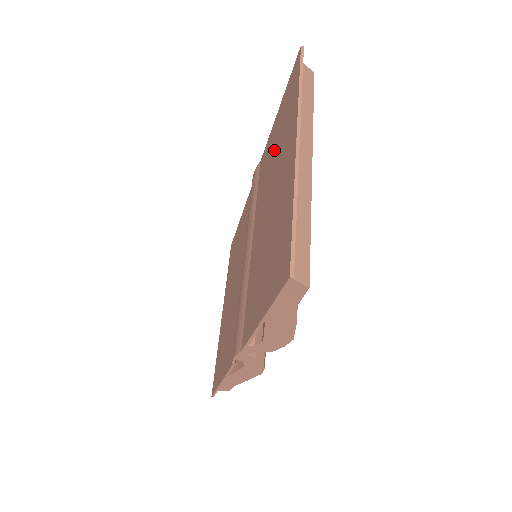
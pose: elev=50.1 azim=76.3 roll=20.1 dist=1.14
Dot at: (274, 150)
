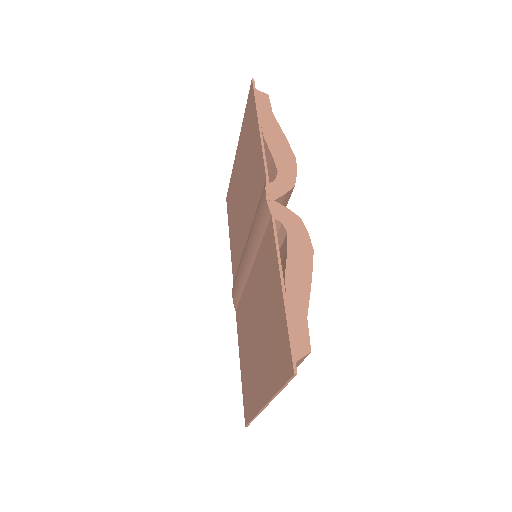
Dot at: (268, 310)
